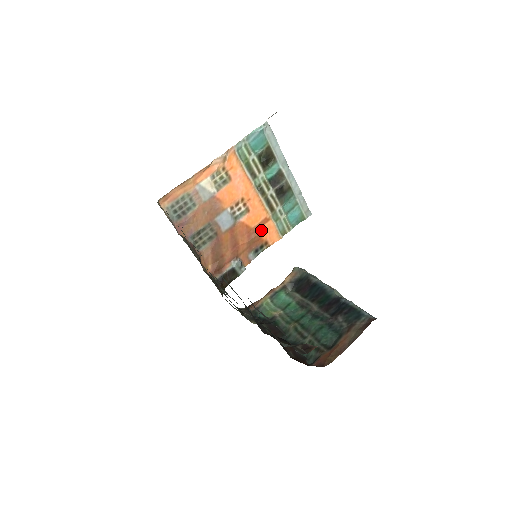
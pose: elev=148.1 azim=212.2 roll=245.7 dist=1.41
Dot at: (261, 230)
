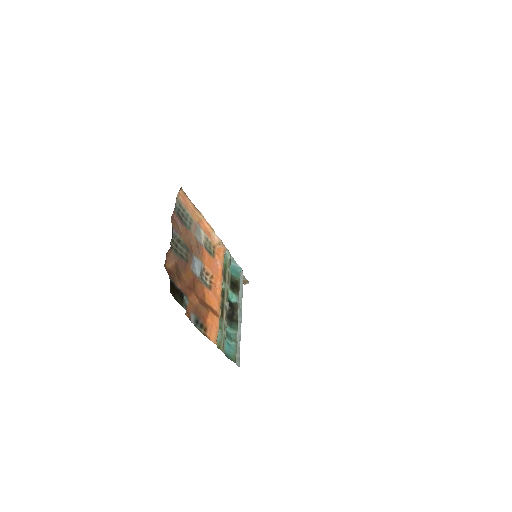
Dot at: (210, 312)
